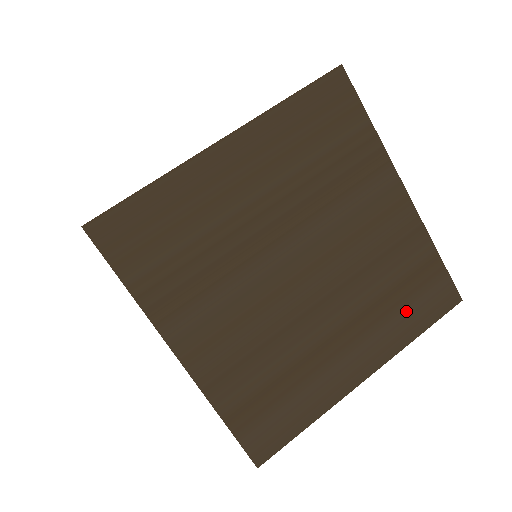
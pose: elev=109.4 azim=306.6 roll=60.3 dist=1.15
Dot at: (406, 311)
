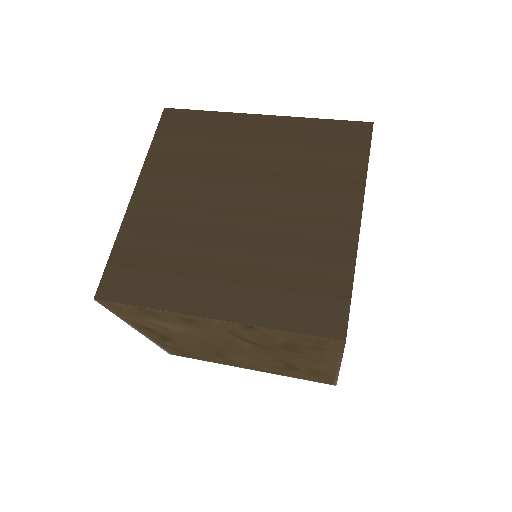
Dot at: (288, 301)
